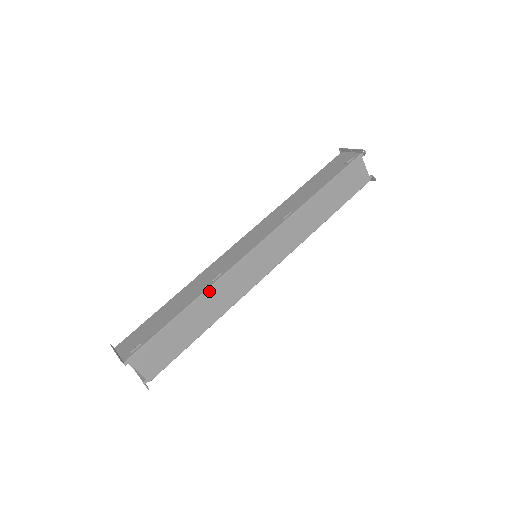
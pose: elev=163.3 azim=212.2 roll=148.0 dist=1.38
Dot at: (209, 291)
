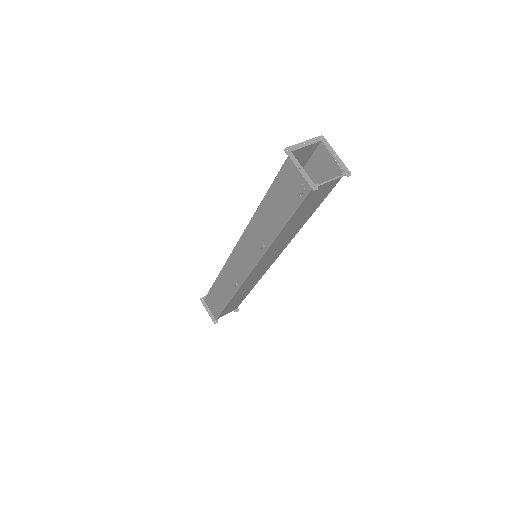
Dot at: (236, 294)
